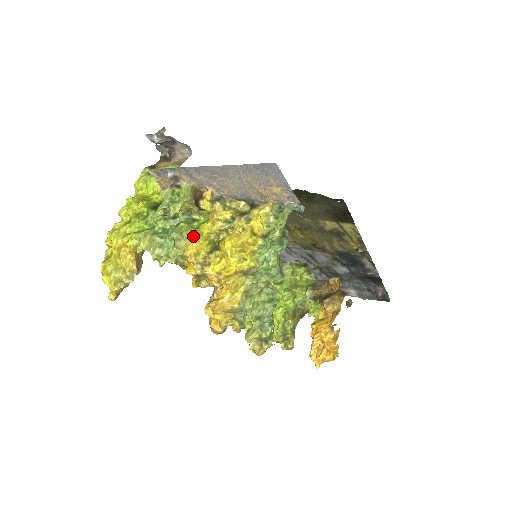
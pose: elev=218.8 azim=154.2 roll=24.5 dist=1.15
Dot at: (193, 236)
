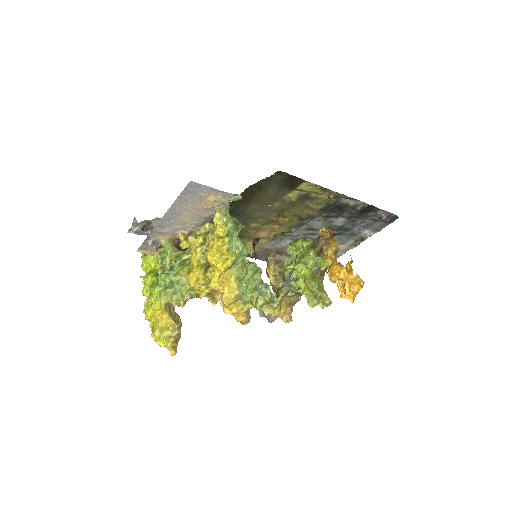
Dot at: (189, 271)
